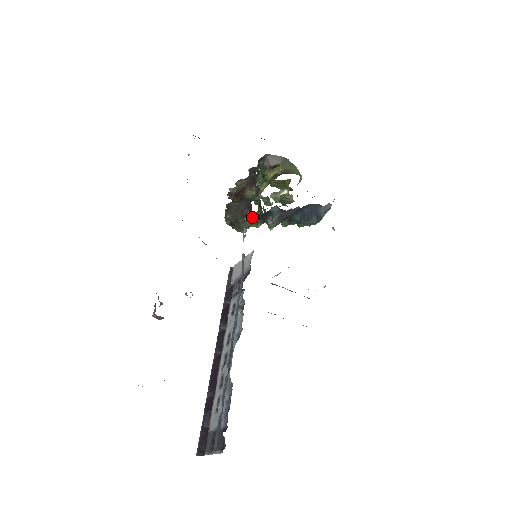
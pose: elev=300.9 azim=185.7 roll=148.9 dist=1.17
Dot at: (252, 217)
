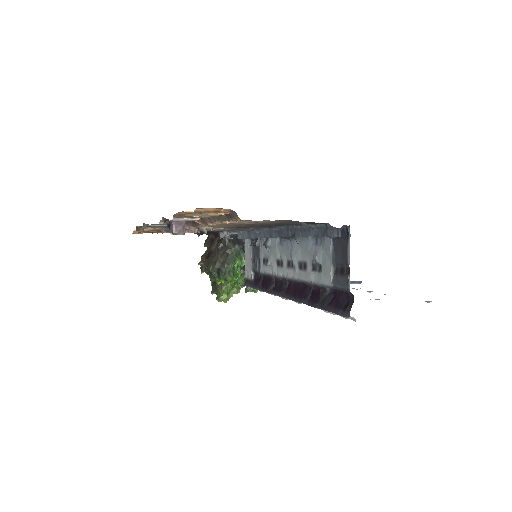
Dot at: (228, 243)
